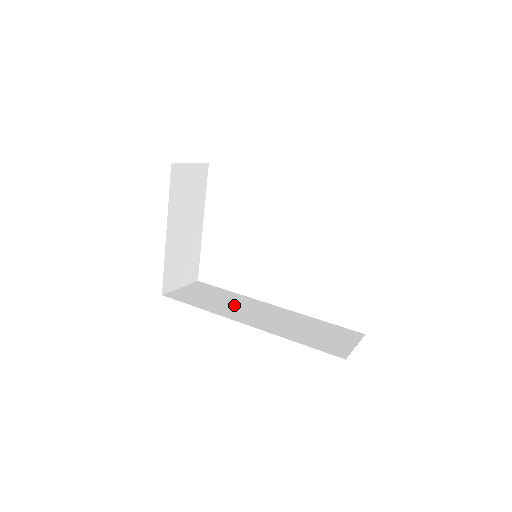
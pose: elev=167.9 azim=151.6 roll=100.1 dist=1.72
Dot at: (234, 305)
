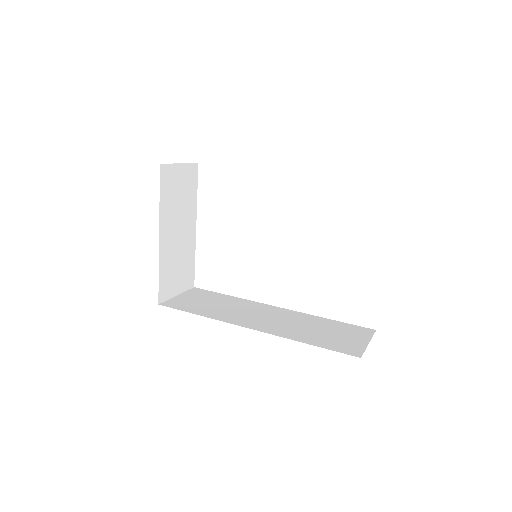
Dot at: (236, 309)
